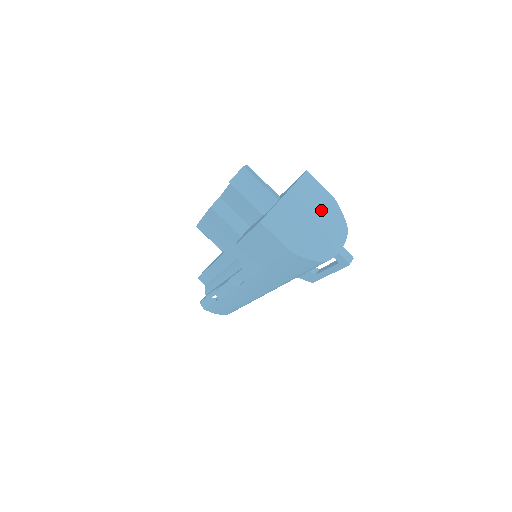
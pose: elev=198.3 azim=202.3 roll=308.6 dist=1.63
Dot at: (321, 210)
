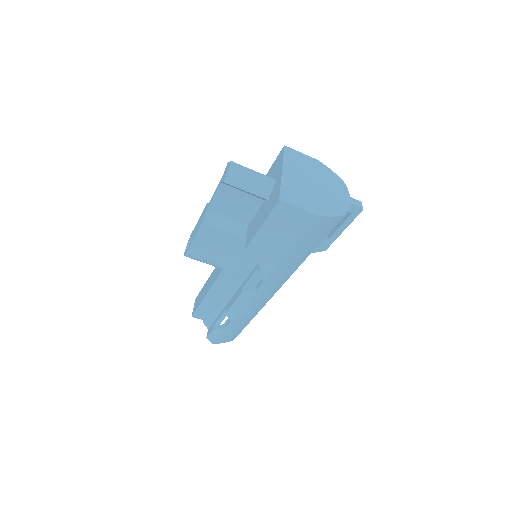
Dot at: (316, 173)
